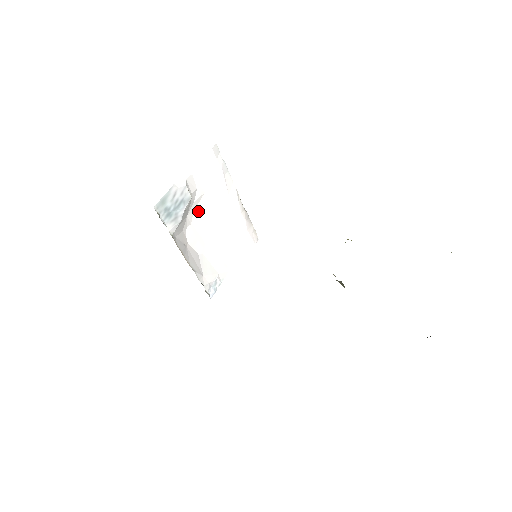
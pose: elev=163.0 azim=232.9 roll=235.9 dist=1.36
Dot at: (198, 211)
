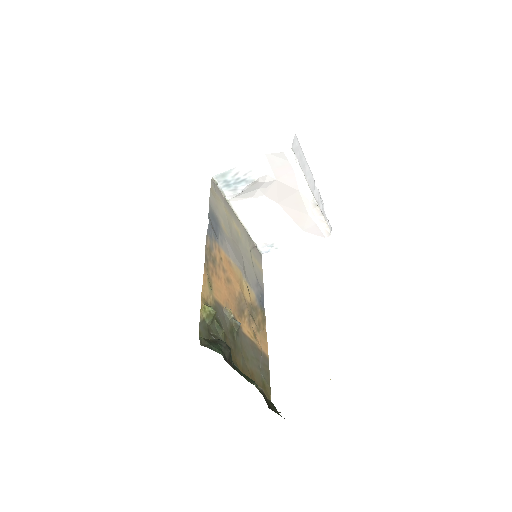
Dot at: (271, 189)
